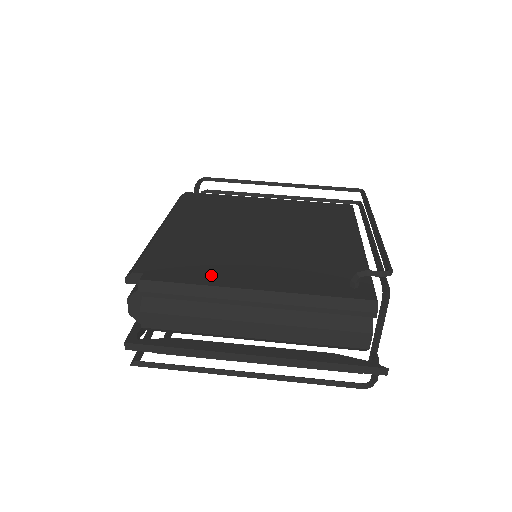
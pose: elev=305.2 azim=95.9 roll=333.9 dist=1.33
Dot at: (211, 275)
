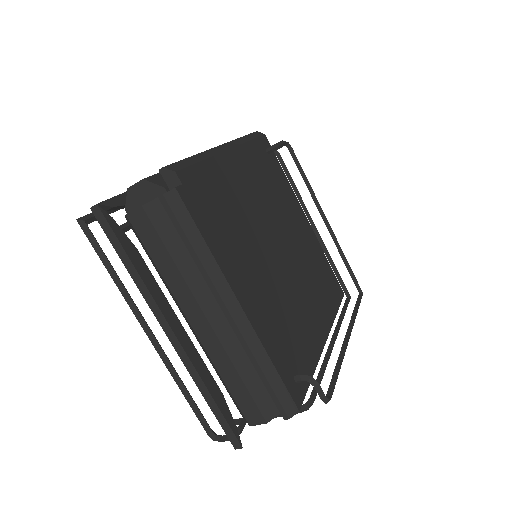
Dot at: (224, 250)
